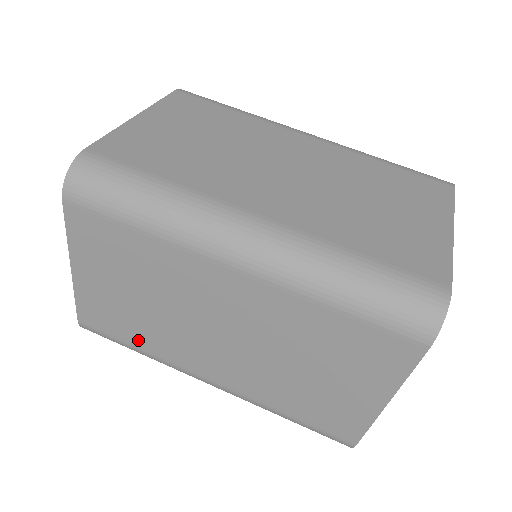
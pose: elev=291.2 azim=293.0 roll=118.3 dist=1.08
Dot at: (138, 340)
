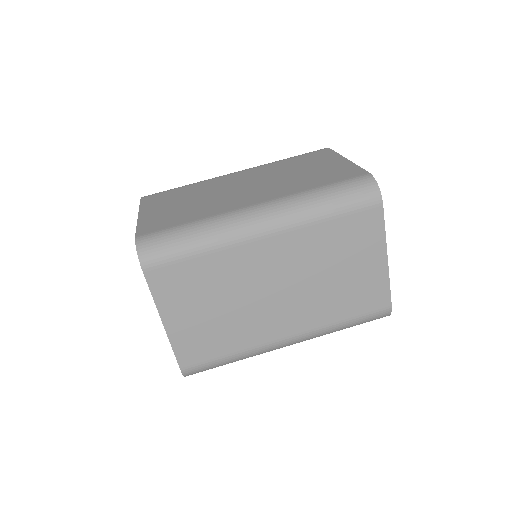
Dot at: (229, 347)
